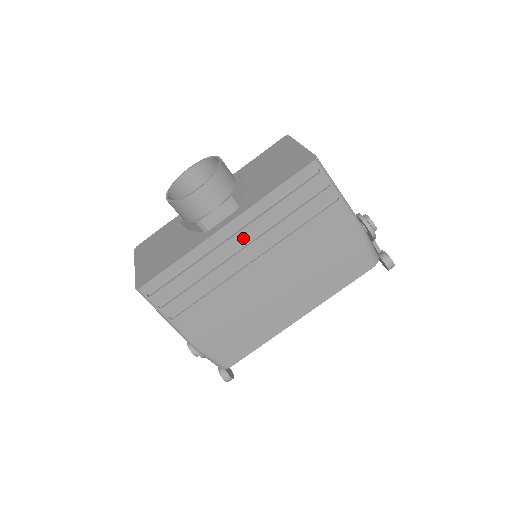
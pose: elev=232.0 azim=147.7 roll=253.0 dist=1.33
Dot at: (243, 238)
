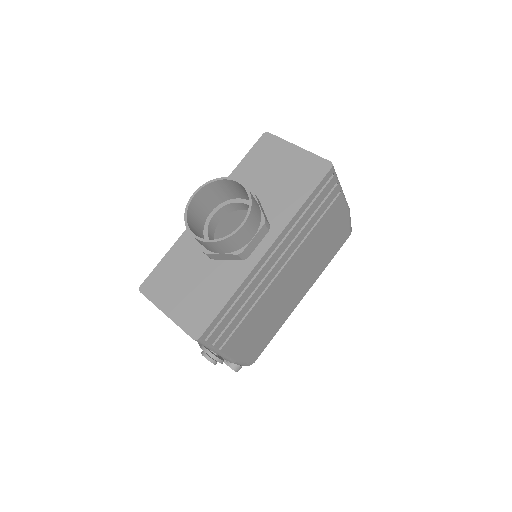
Dot at: (278, 254)
